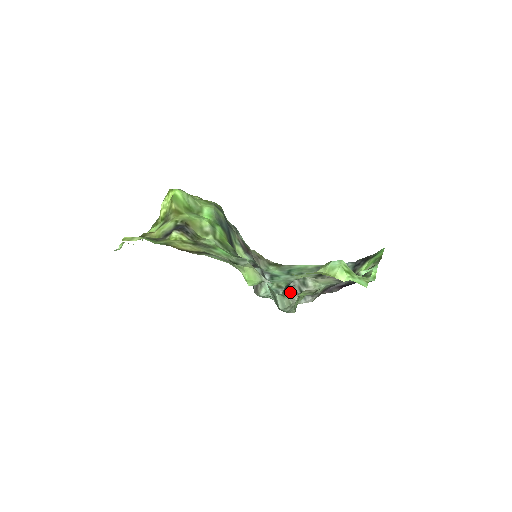
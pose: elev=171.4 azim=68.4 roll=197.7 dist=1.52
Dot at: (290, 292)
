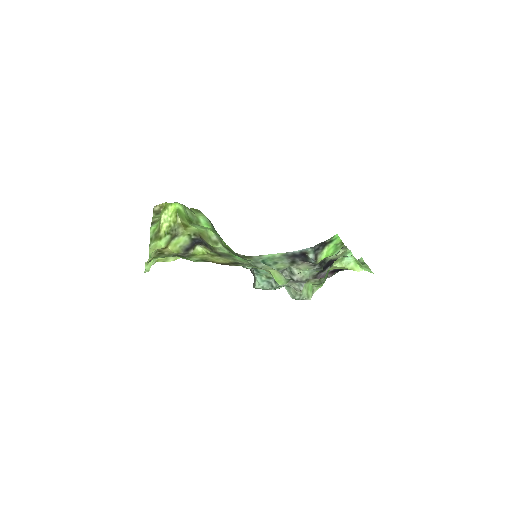
Dot at: occluded
